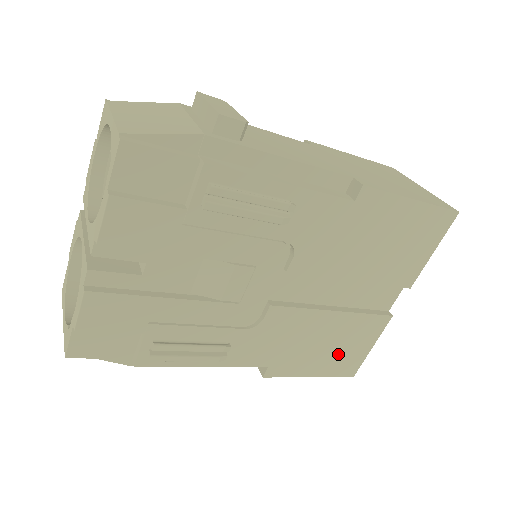
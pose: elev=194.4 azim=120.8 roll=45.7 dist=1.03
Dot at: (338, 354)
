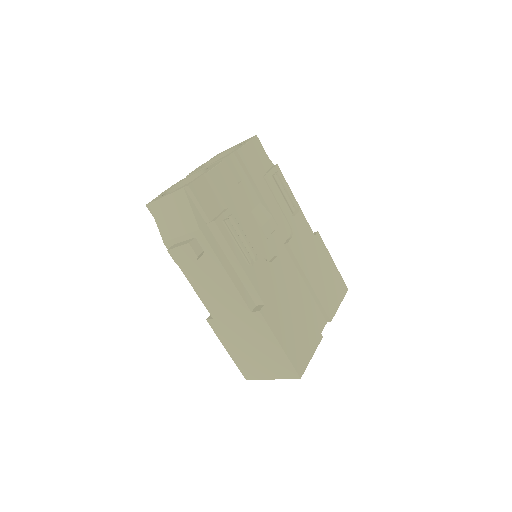
Dot at: (296, 340)
